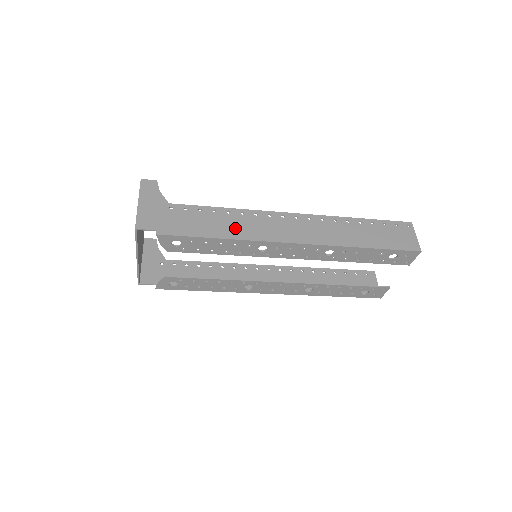
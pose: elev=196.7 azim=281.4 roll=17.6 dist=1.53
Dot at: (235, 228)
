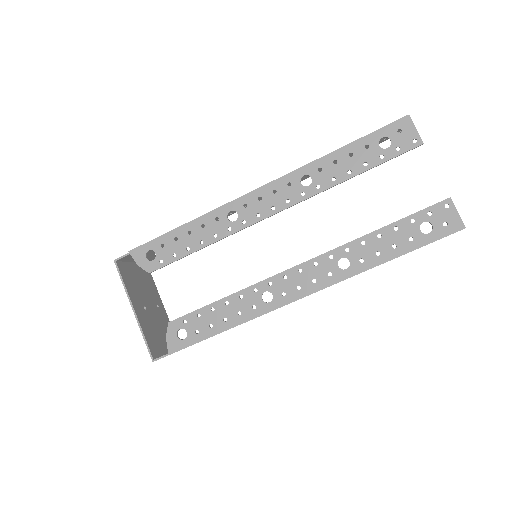
Dot at: occluded
